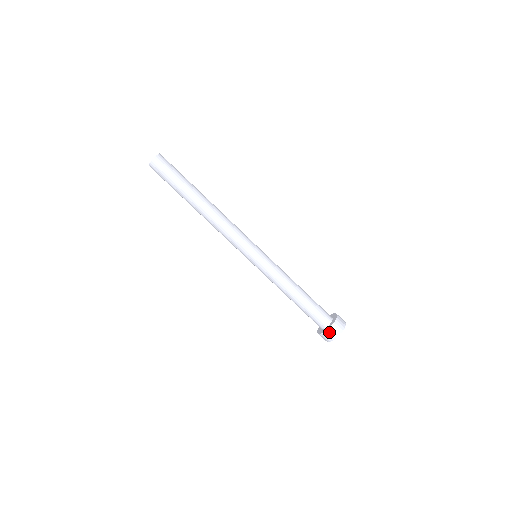
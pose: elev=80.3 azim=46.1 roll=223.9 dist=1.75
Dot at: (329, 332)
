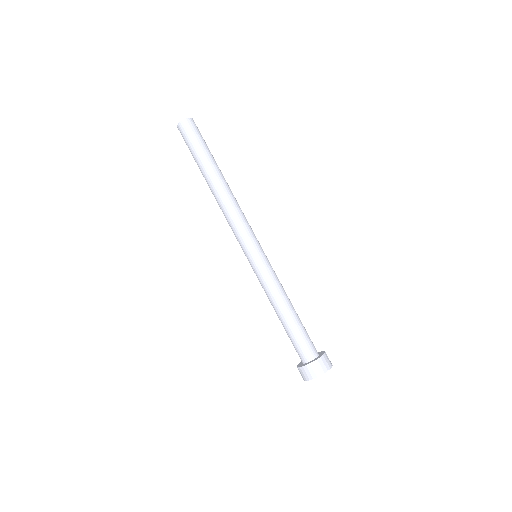
Dot at: (319, 362)
